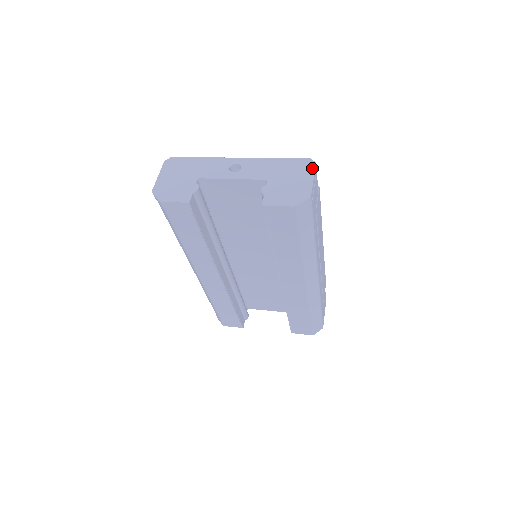
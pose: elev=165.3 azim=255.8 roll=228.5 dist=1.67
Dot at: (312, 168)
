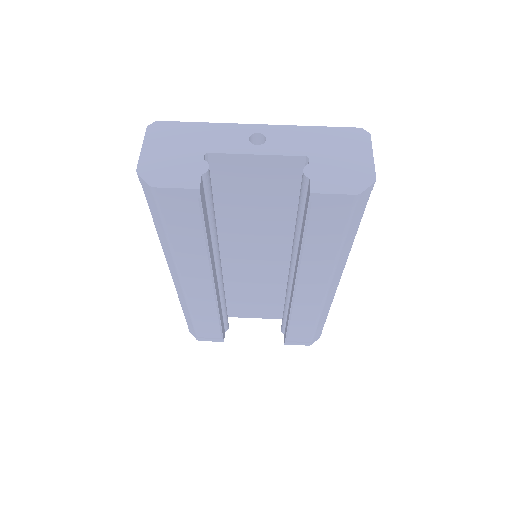
Dot at: (367, 141)
